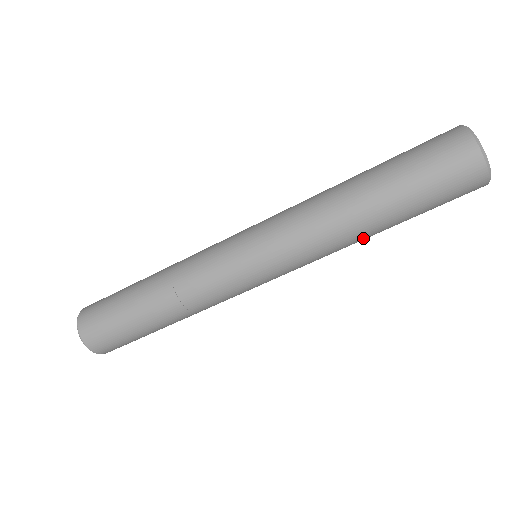
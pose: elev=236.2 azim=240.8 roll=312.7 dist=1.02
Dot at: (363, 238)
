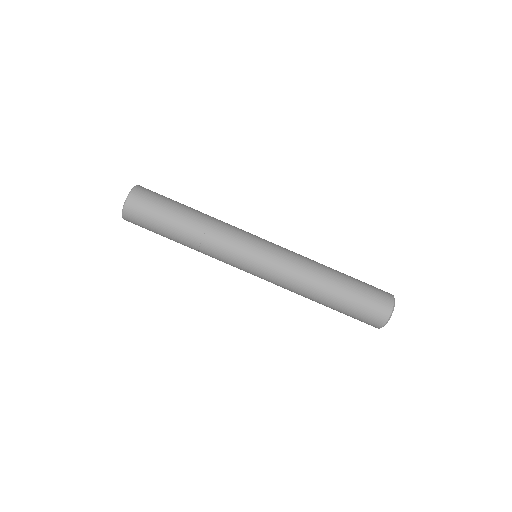
Dot at: (310, 299)
